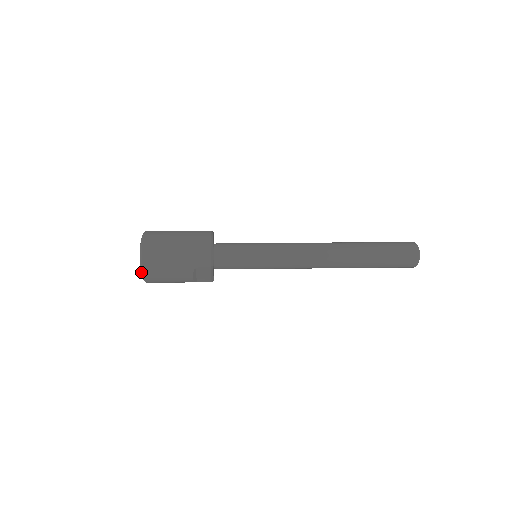
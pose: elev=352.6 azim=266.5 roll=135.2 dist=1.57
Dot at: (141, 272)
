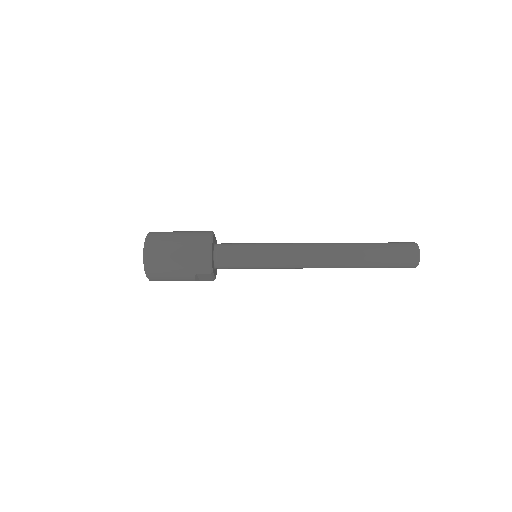
Dot at: (146, 276)
